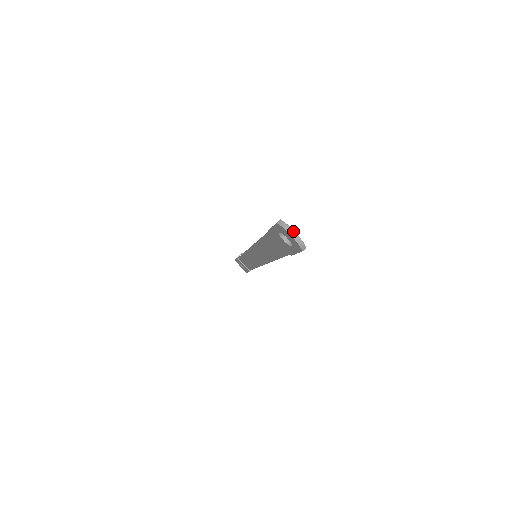
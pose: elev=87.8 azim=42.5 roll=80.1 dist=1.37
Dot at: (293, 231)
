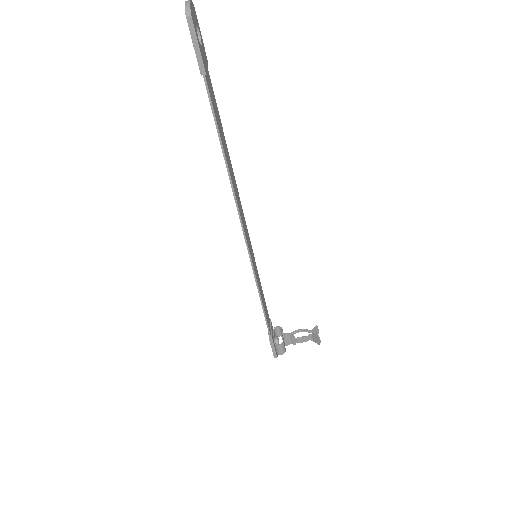
Dot at: (190, 0)
